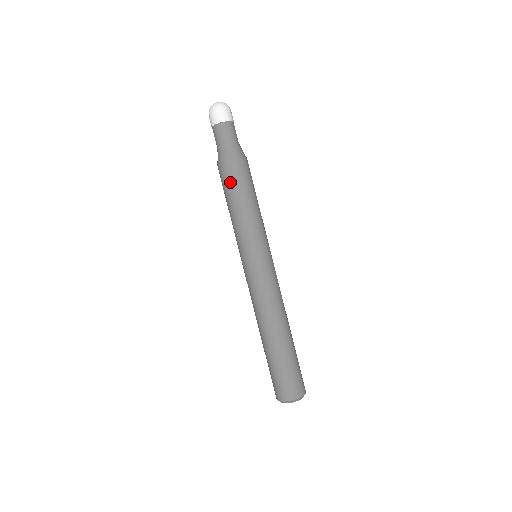
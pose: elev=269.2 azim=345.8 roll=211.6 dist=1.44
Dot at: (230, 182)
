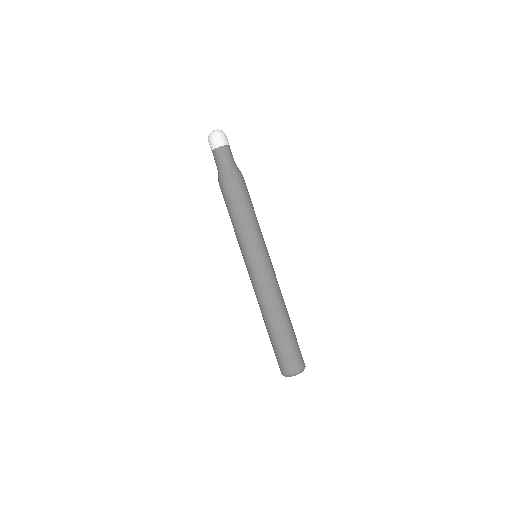
Dot at: (240, 193)
